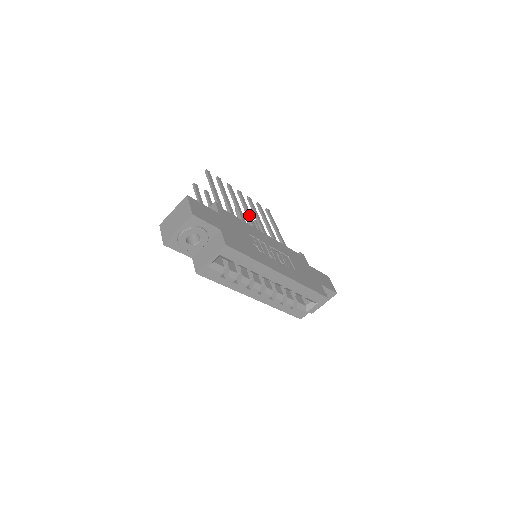
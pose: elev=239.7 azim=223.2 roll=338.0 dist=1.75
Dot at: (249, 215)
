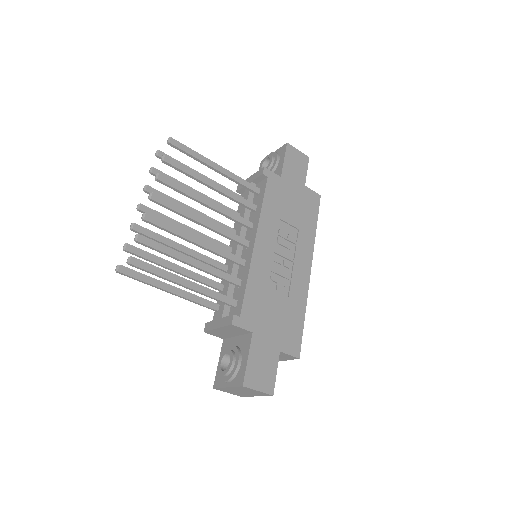
Dot at: (208, 226)
